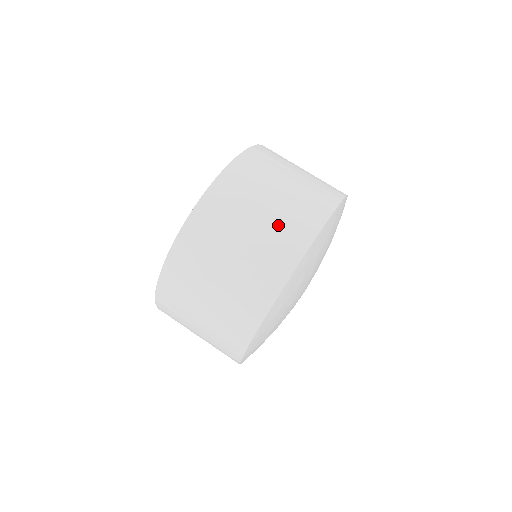
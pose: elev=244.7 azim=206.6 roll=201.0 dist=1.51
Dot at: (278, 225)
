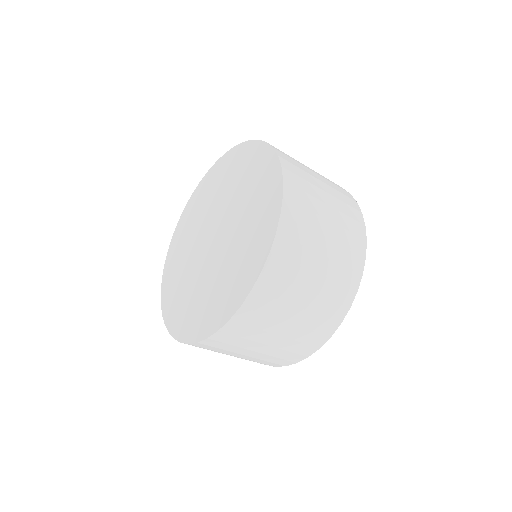
Dot at: (311, 320)
